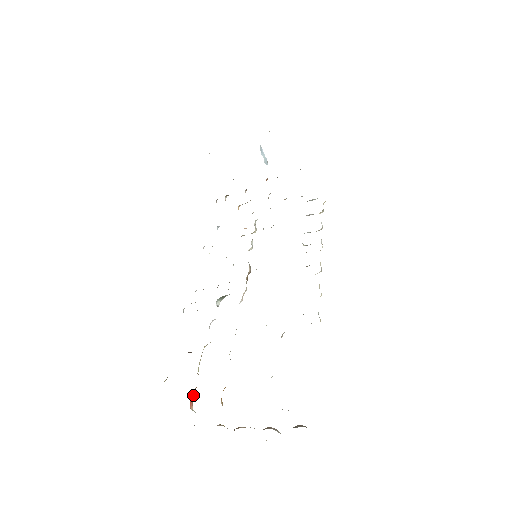
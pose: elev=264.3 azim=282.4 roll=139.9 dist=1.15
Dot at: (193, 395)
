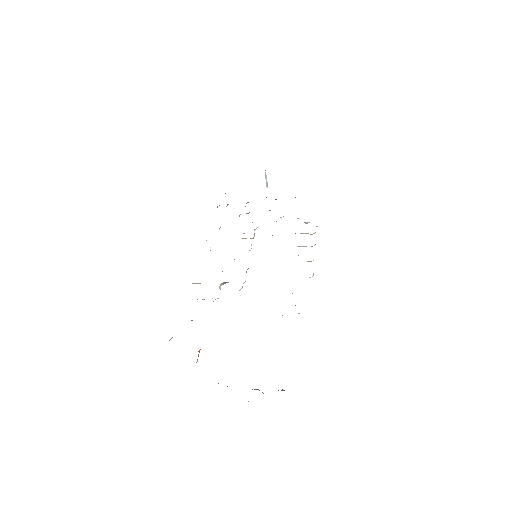
Dot at: occluded
